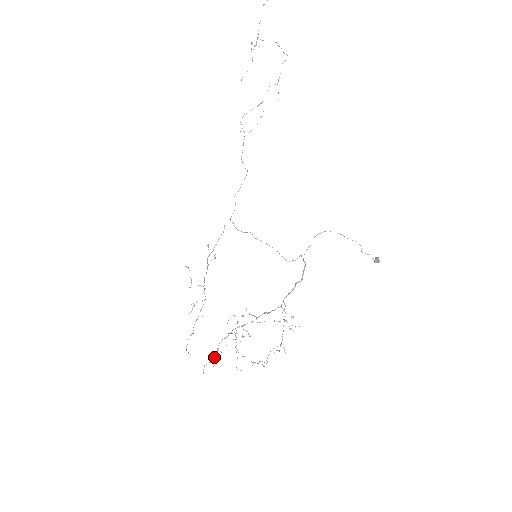
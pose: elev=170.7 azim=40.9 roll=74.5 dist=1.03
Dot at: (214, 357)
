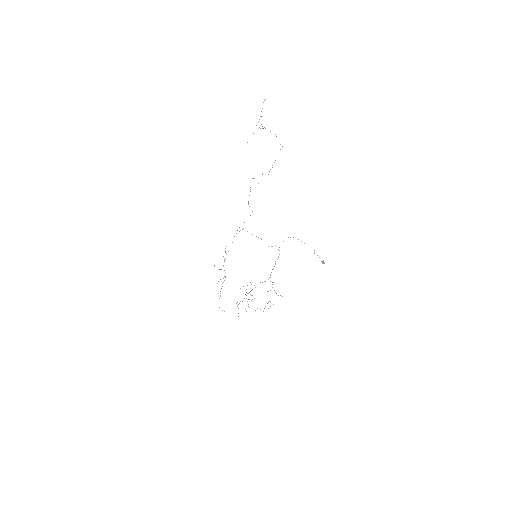
Dot at: occluded
